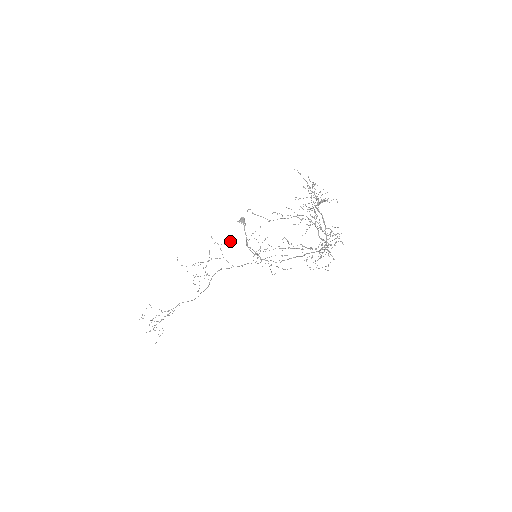
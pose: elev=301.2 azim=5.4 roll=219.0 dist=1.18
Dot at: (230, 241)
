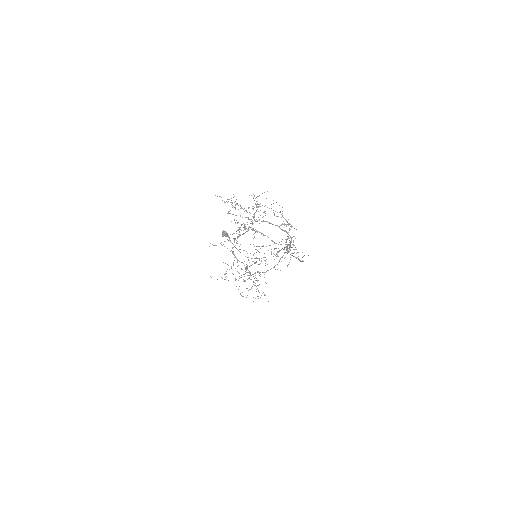
Dot at: occluded
